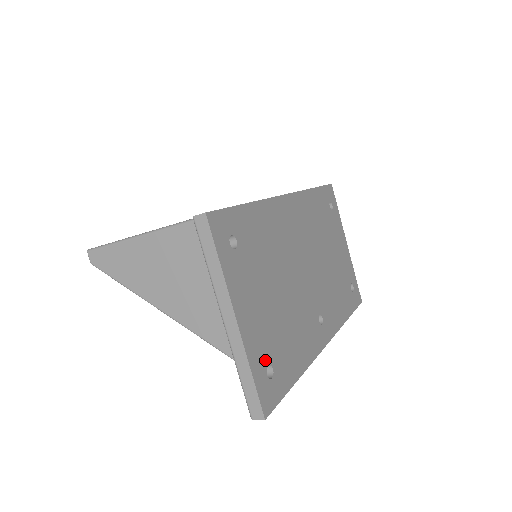
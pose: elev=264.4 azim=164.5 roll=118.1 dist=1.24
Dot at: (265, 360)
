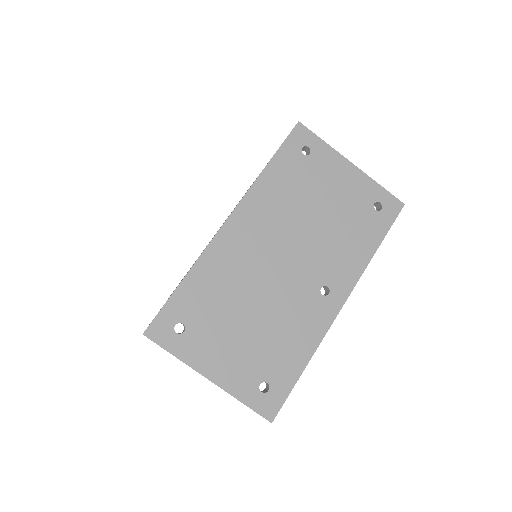
Dot at: (255, 383)
